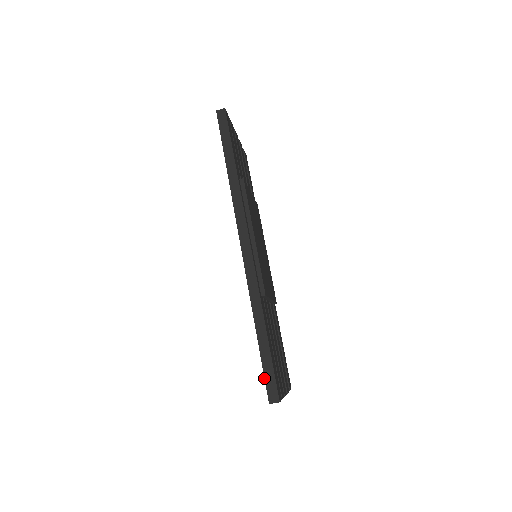
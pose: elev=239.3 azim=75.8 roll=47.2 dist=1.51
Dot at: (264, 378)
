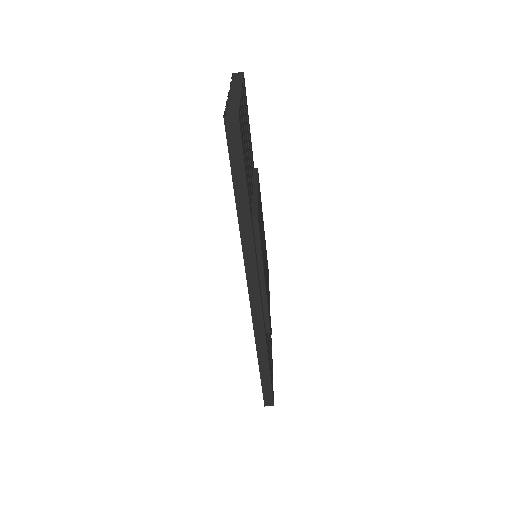
Dot at: (262, 392)
